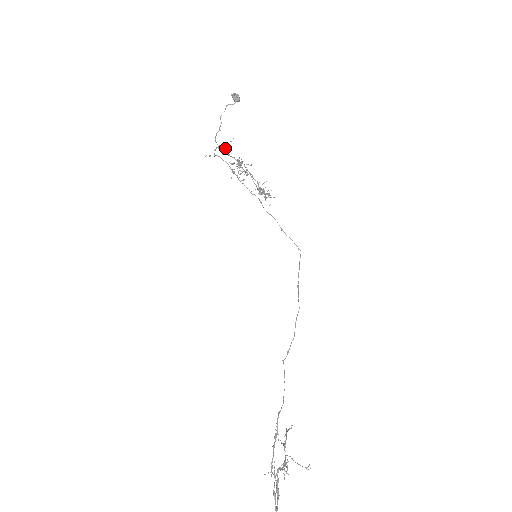
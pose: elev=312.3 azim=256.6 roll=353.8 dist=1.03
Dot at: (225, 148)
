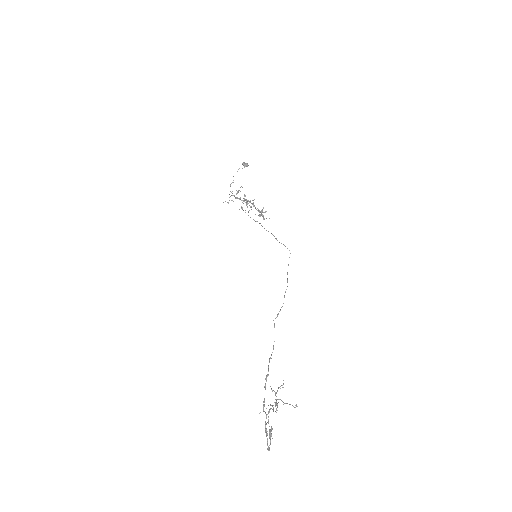
Dot at: occluded
